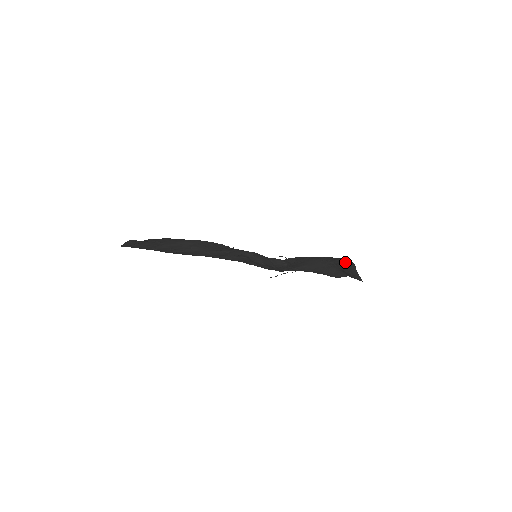
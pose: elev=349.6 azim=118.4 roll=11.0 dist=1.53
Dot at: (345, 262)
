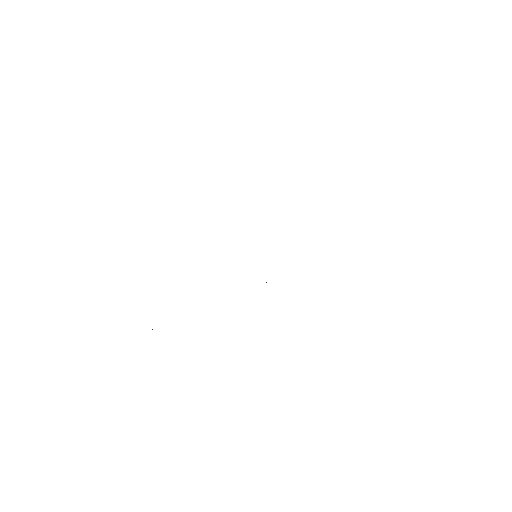
Dot at: occluded
